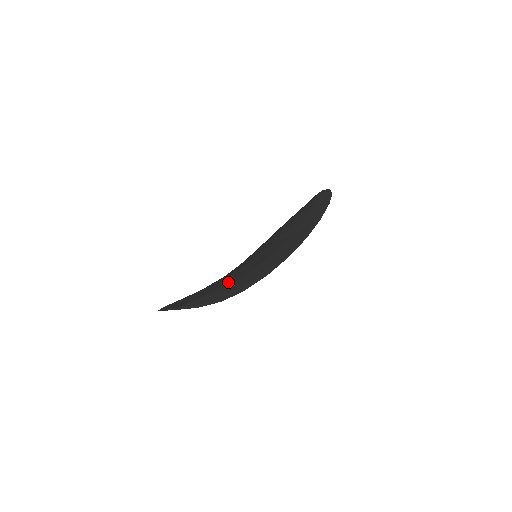
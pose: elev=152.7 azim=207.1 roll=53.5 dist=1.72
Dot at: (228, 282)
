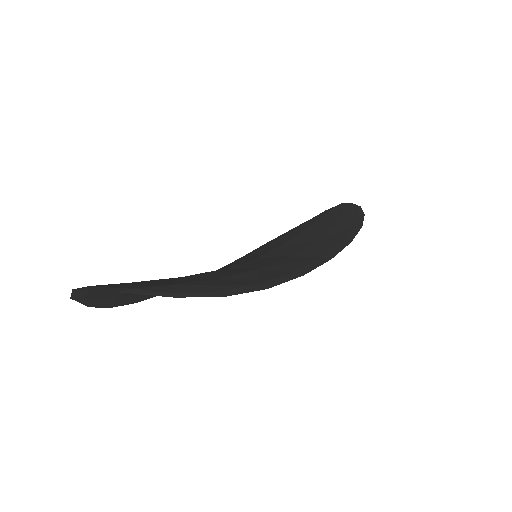
Dot at: (223, 274)
